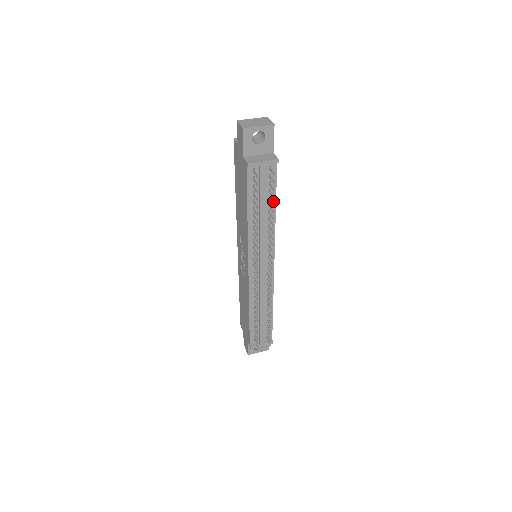
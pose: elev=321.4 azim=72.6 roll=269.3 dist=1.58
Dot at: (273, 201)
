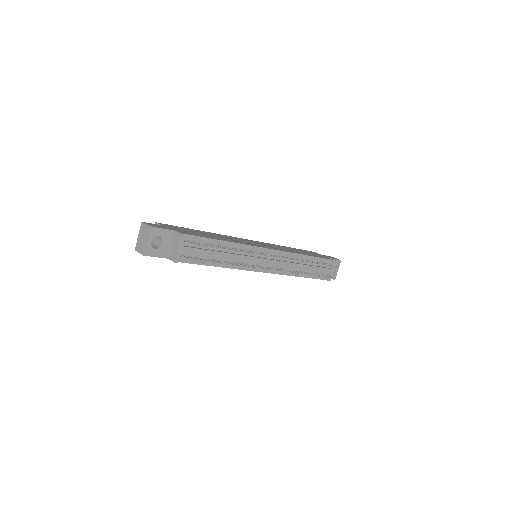
Dot at: (216, 242)
